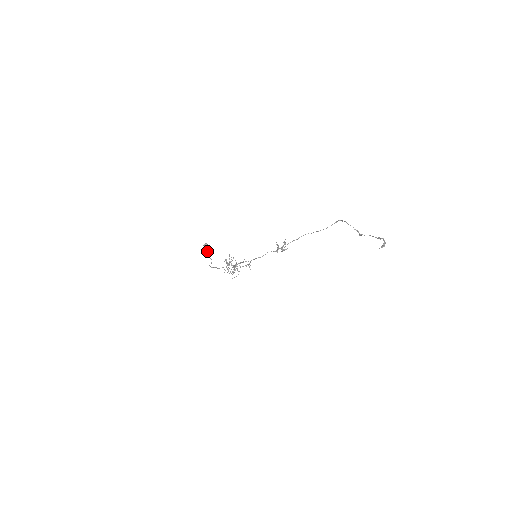
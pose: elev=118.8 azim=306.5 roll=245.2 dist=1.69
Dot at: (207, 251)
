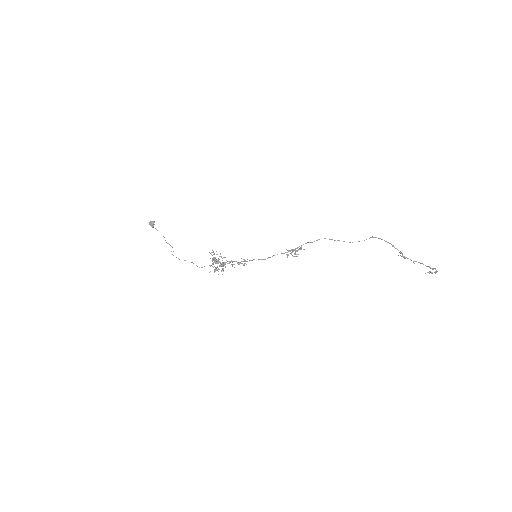
Dot at: occluded
